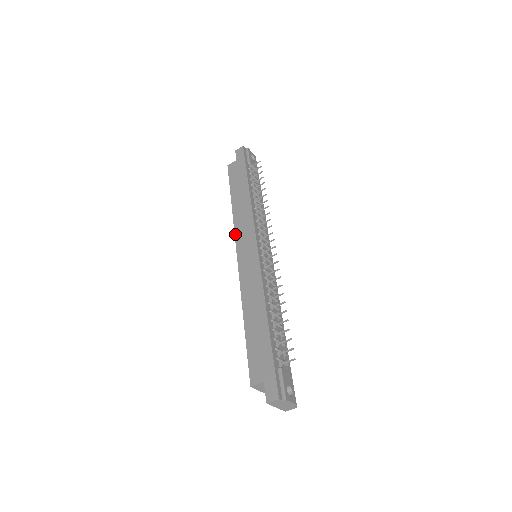
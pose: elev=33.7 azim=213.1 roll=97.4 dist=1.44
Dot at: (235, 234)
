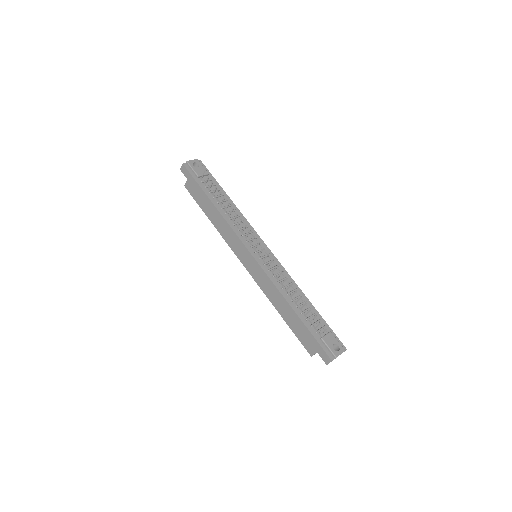
Dot at: (231, 249)
